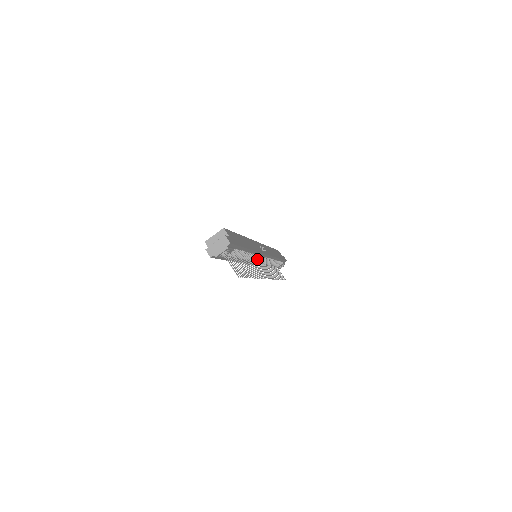
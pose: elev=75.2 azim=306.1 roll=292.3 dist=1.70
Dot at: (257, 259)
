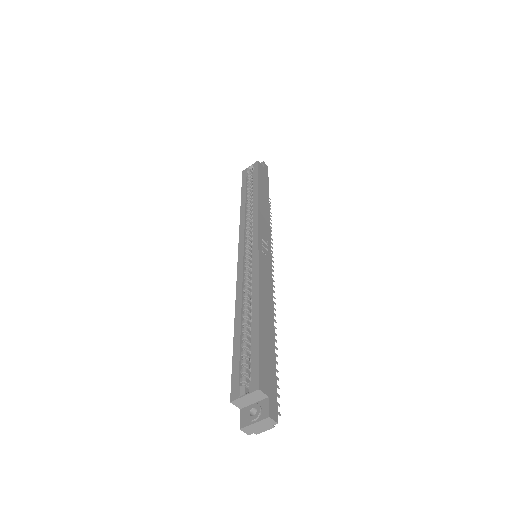
Dot at: occluded
